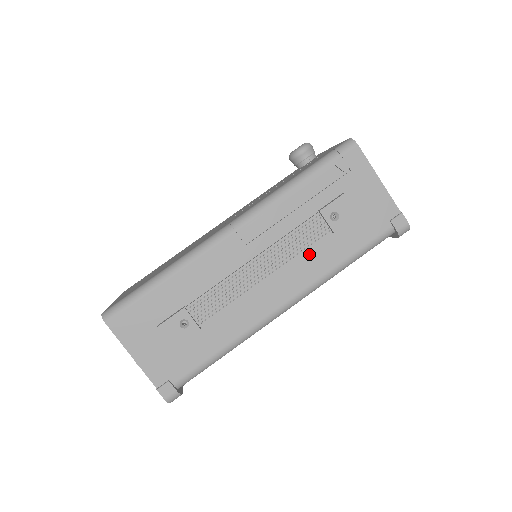
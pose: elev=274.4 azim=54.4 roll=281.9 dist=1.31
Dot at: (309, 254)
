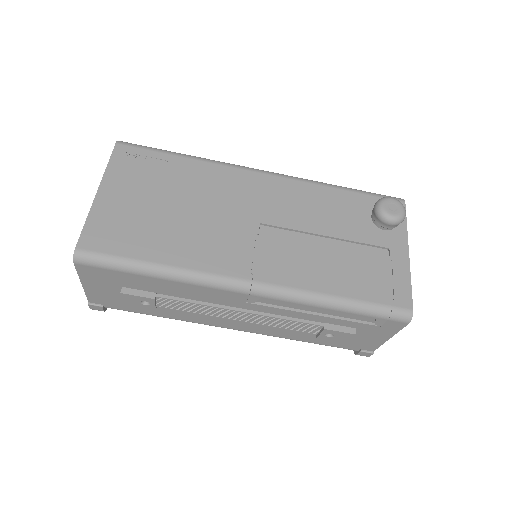
Dot at: (286, 328)
